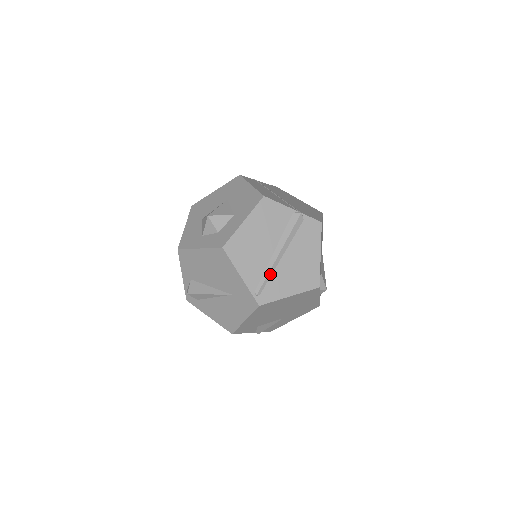
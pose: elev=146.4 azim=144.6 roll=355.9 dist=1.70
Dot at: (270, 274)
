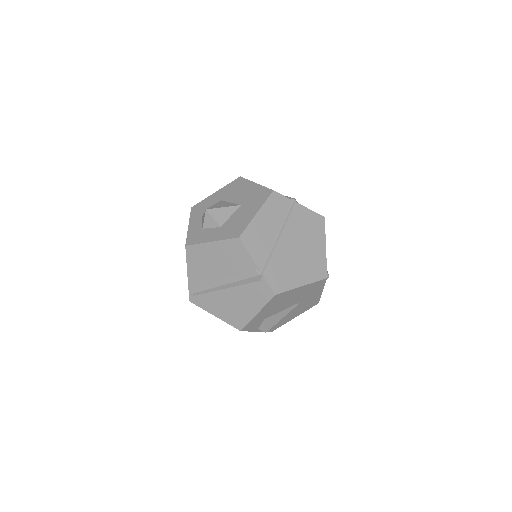
Dot at: (209, 291)
